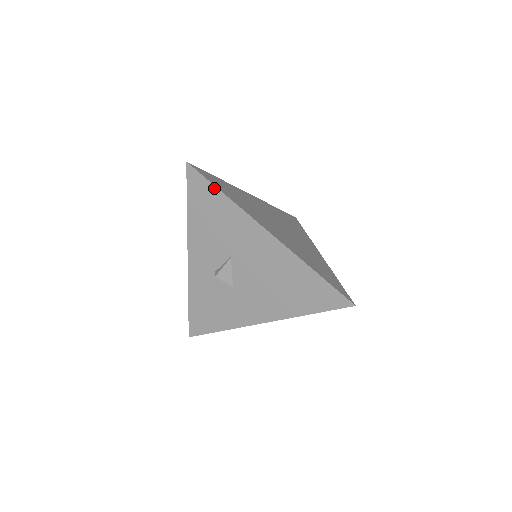
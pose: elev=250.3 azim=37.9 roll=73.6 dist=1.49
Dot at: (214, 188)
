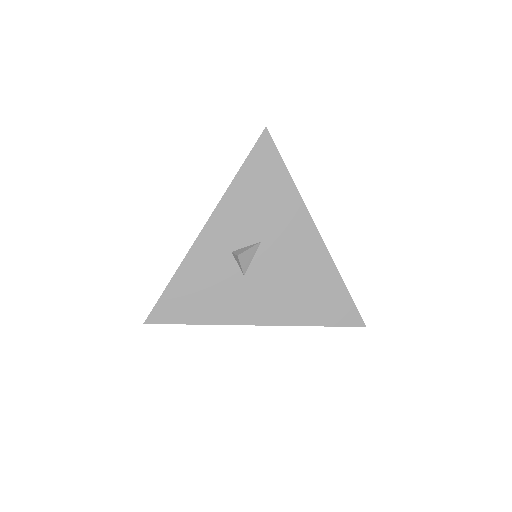
Dot at: (282, 165)
